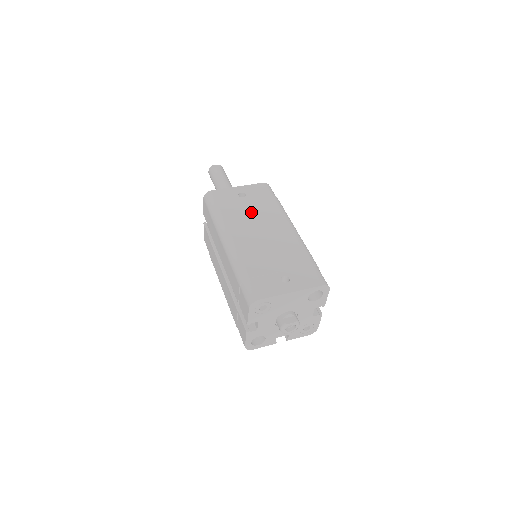
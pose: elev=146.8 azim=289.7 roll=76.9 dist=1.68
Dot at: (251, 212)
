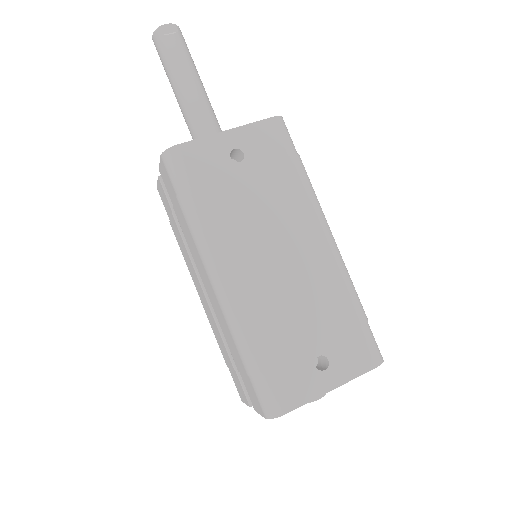
Dot at: (257, 204)
